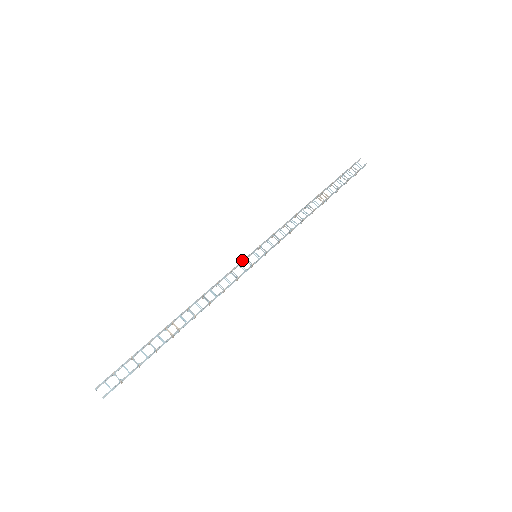
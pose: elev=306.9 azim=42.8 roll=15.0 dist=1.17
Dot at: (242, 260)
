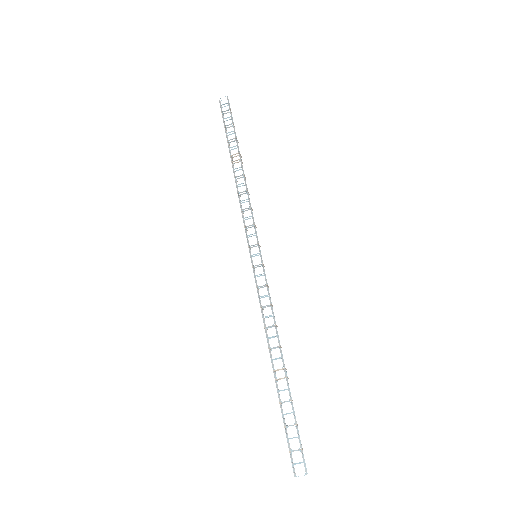
Dot at: (253, 272)
